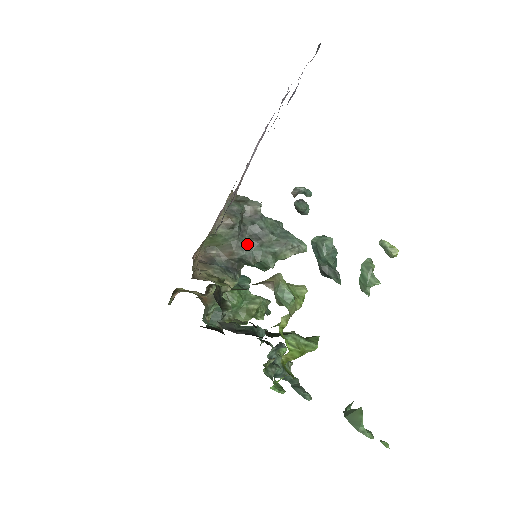
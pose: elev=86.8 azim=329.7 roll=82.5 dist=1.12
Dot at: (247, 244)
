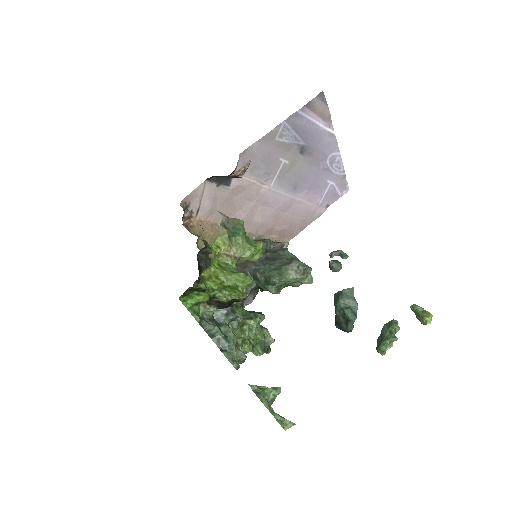
Dot at: (261, 262)
